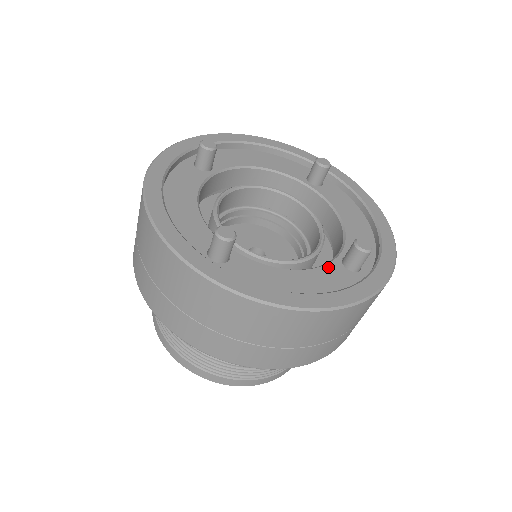
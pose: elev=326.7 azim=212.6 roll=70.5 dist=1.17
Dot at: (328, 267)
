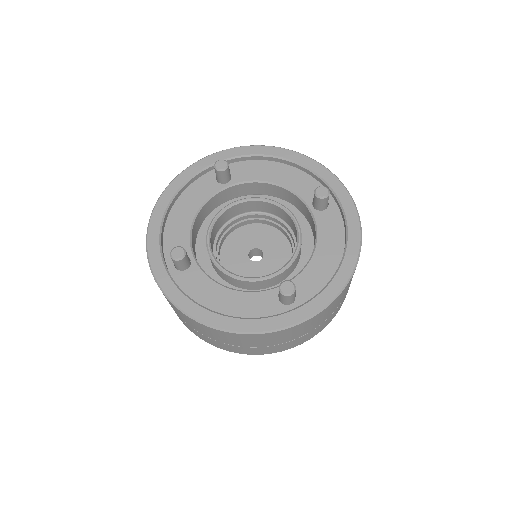
Dot at: (319, 223)
